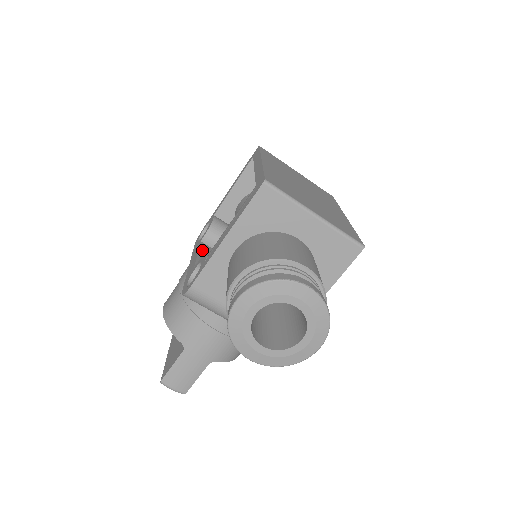
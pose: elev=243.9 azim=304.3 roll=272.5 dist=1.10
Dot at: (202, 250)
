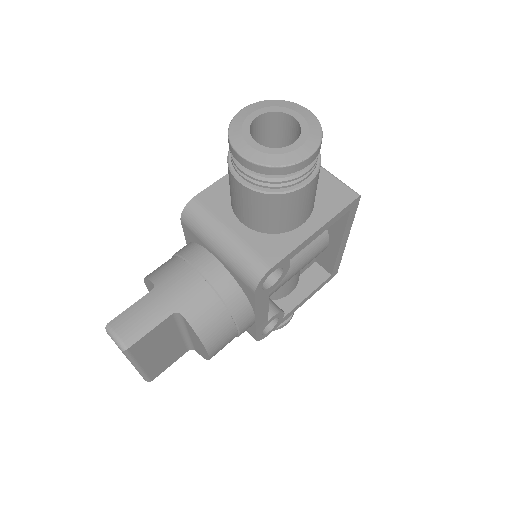
Dot at: occluded
